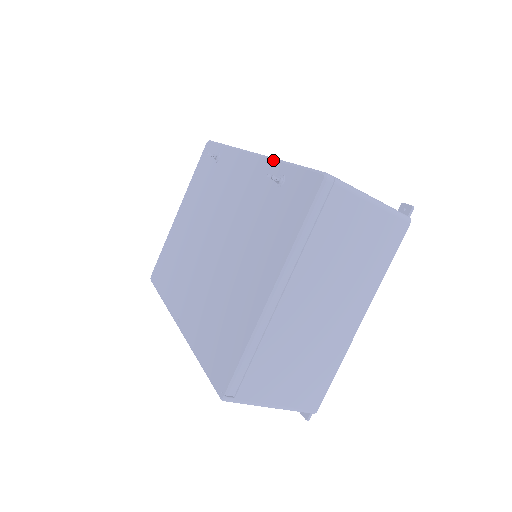
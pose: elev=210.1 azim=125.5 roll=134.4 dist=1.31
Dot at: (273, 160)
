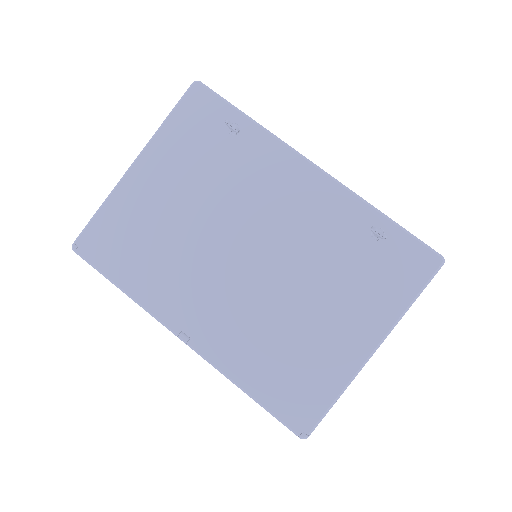
Dot at: (361, 200)
